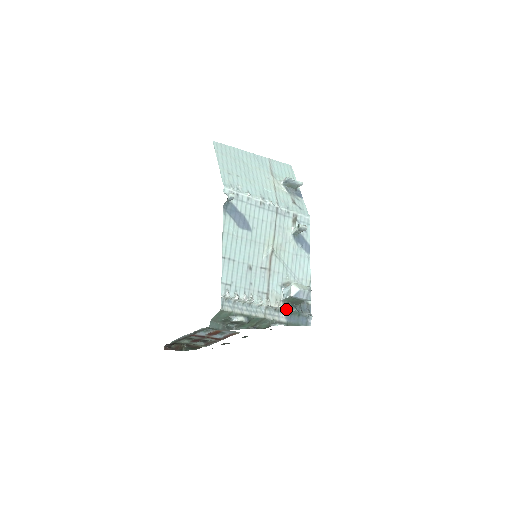
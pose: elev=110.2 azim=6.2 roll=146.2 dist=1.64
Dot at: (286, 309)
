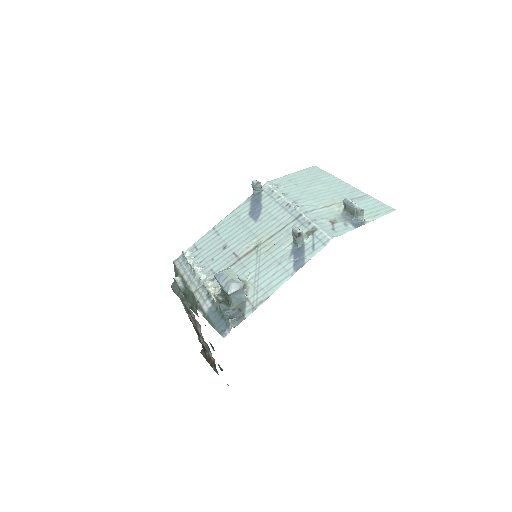
Dot at: (214, 297)
